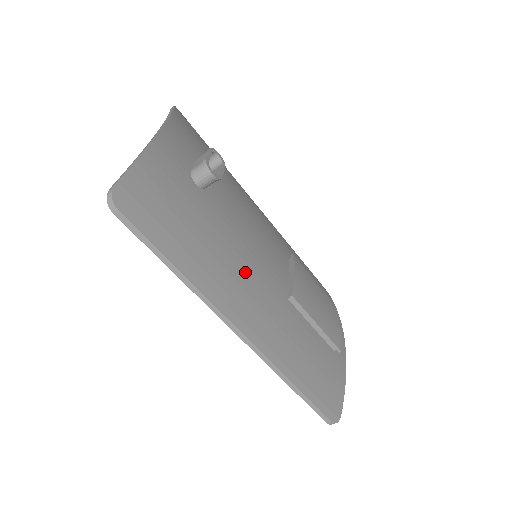
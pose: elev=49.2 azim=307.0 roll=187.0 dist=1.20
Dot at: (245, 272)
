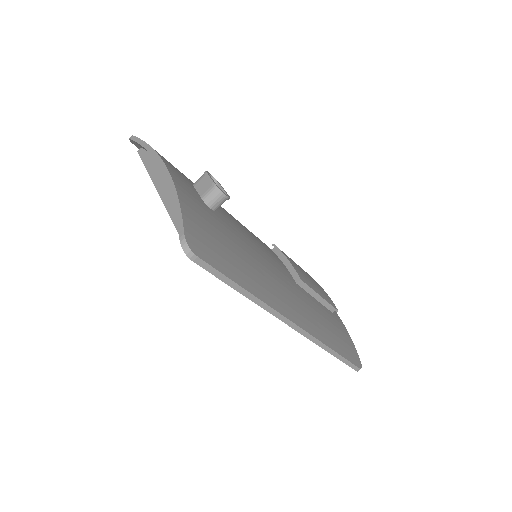
Dot at: (272, 273)
